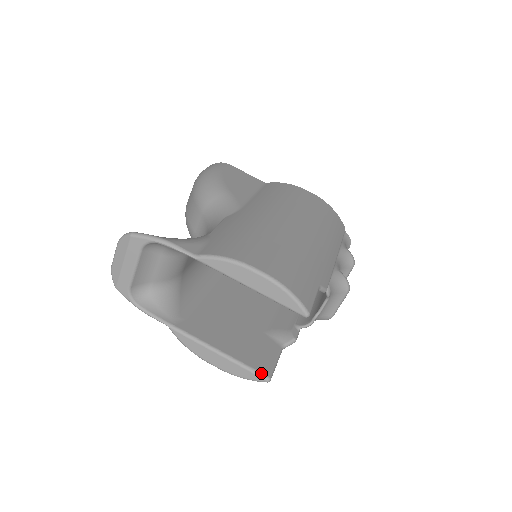
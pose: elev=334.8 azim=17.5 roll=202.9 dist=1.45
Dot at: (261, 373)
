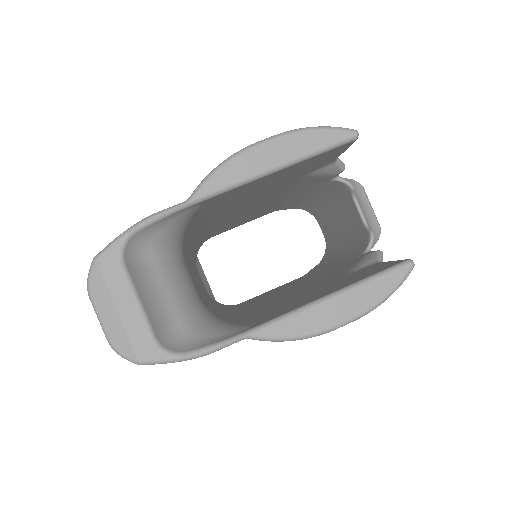
Dot at: (396, 265)
